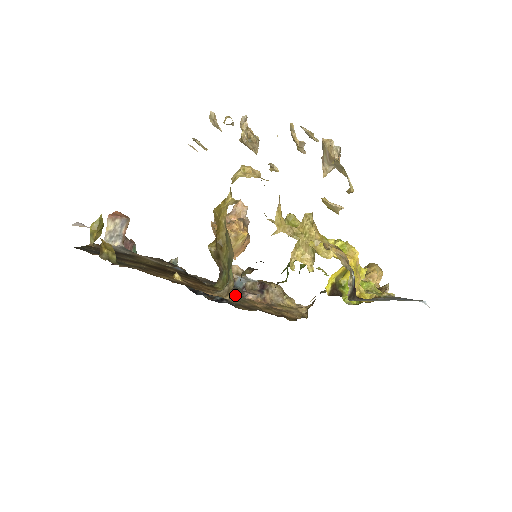
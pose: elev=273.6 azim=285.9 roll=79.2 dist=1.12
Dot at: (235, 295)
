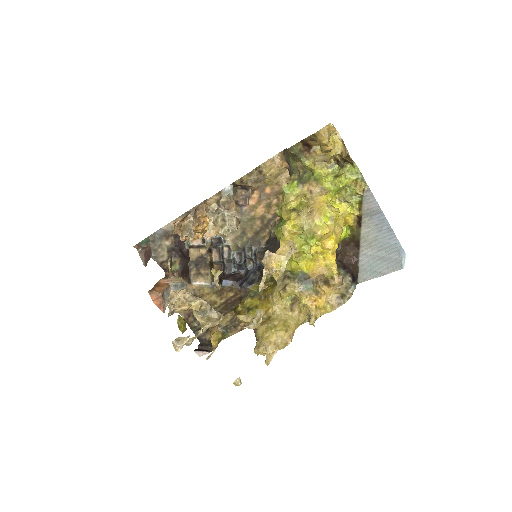
Dot at: occluded
